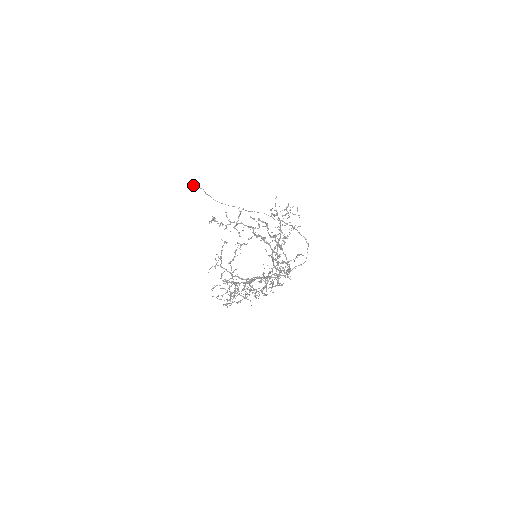
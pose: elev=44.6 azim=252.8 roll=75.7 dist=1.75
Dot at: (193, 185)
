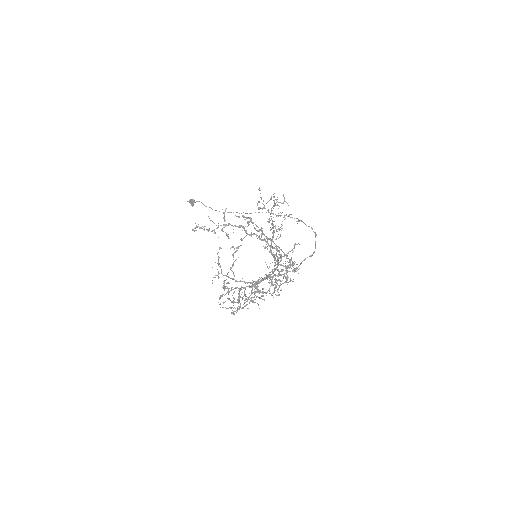
Dot at: (190, 200)
